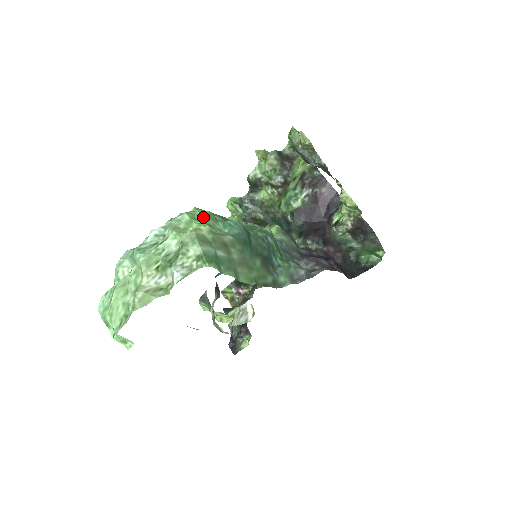
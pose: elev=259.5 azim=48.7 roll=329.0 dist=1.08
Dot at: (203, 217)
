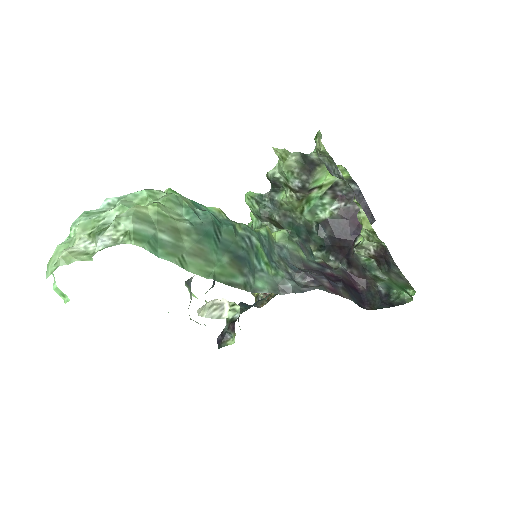
Dot at: (162, 198)
